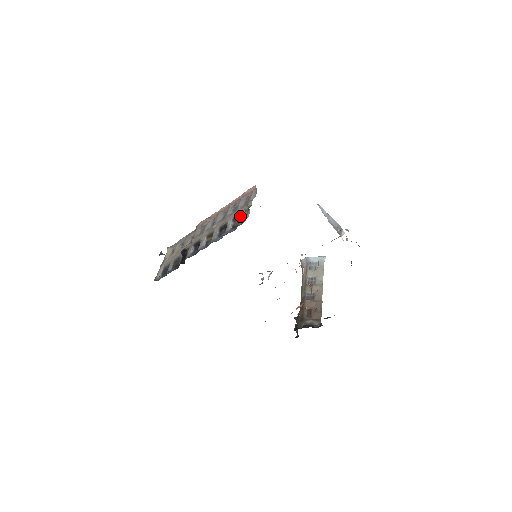
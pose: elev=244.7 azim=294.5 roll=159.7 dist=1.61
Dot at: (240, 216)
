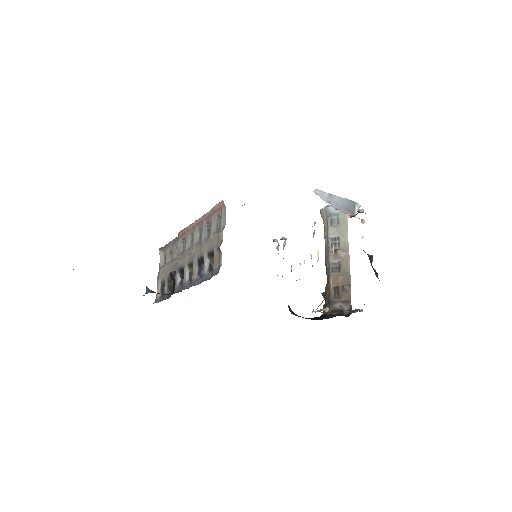
Dot at: (214, 253)
